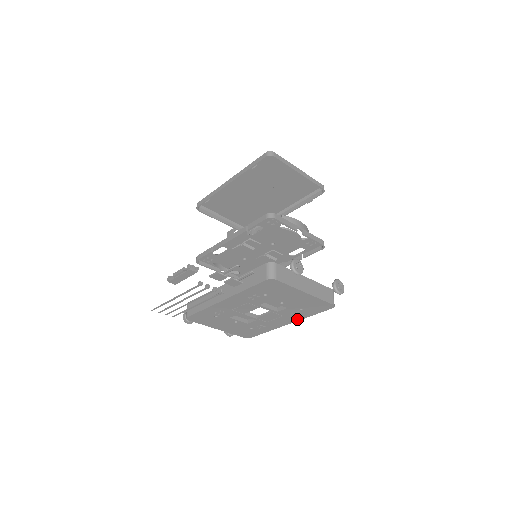
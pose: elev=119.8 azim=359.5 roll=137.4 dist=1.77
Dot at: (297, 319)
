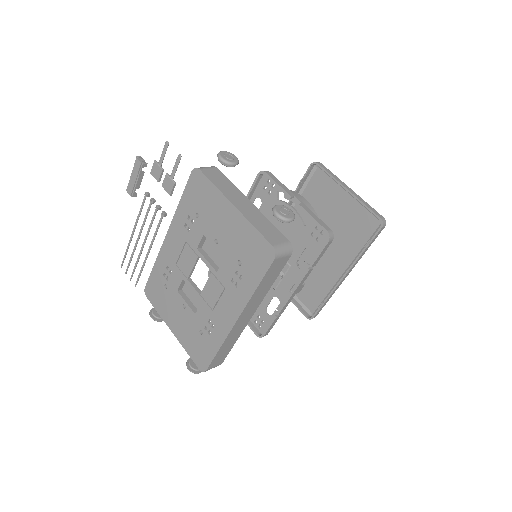
Dot at: (243, 302)
